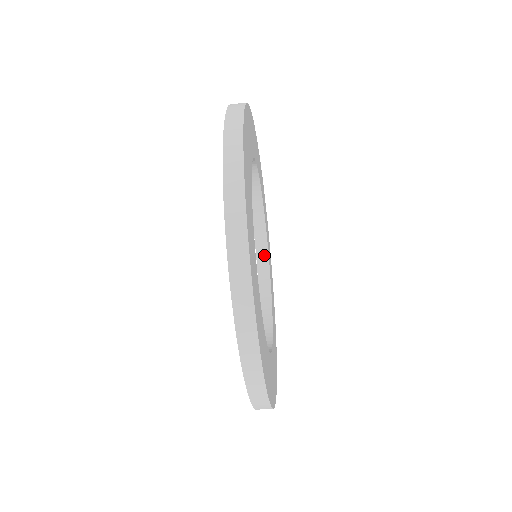
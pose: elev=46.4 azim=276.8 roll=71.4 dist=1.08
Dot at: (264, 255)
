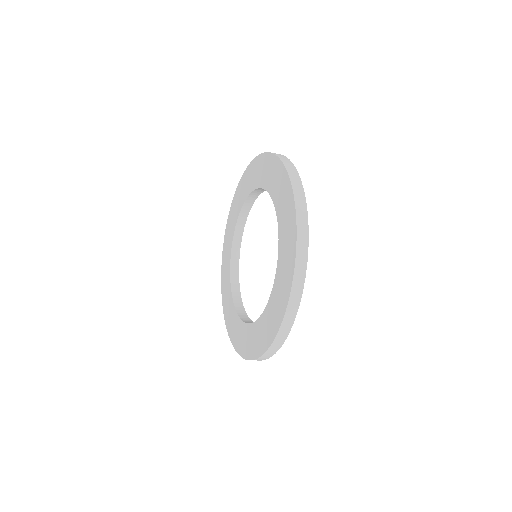
Dot at: (244, 217)
